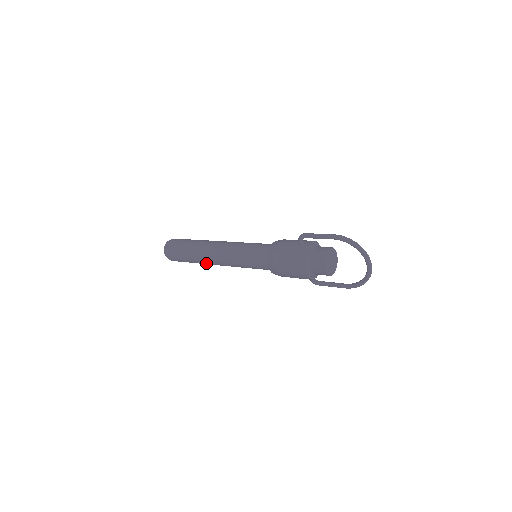
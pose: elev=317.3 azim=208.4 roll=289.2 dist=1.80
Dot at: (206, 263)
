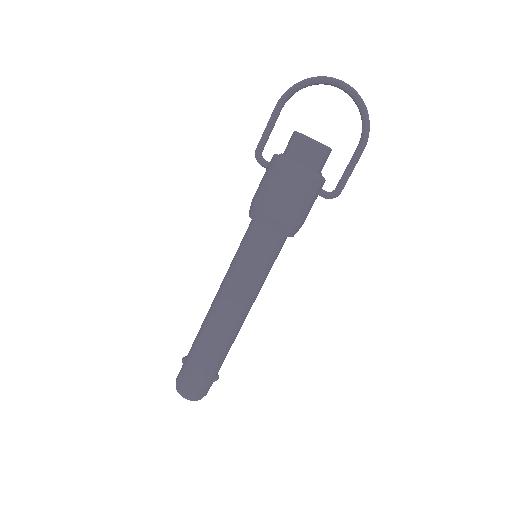
Dot at: (223, 339)
